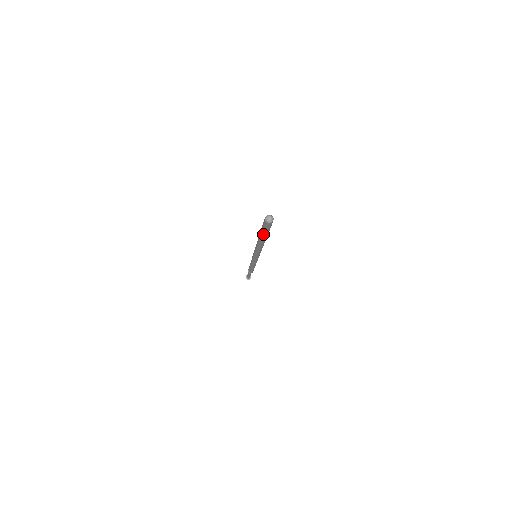
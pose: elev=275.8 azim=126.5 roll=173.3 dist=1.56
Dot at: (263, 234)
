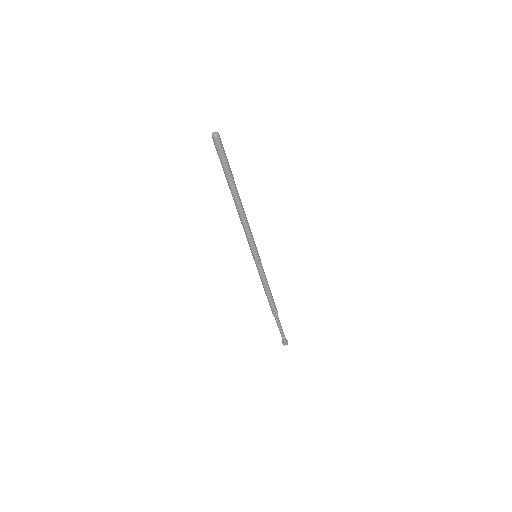
Dot at: (228, 172)
